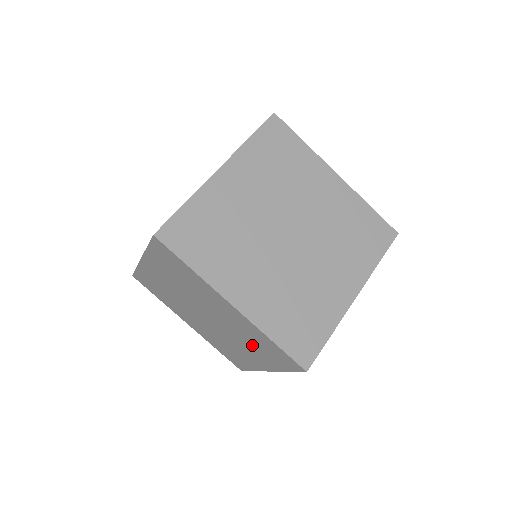
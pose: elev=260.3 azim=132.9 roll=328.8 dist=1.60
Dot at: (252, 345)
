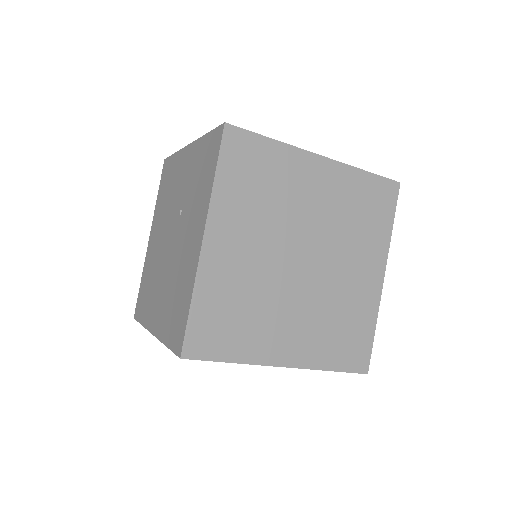
Dot at: occluded
